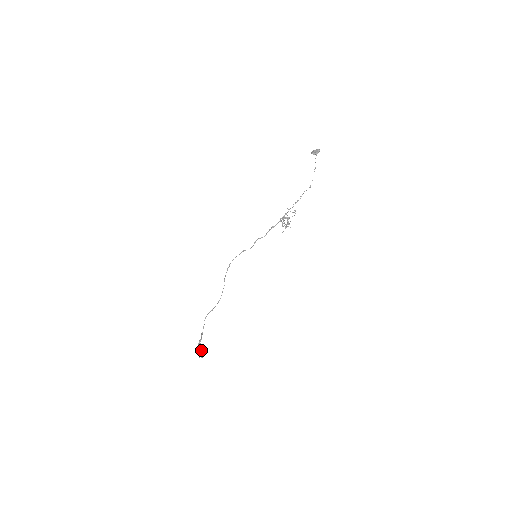
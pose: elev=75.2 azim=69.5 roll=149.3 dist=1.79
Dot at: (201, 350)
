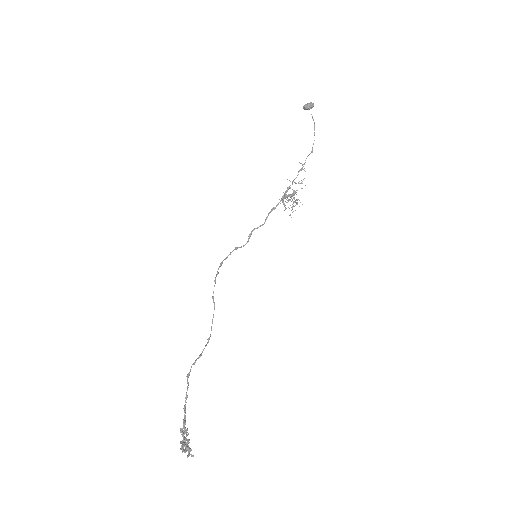
Dot at: (188, 441)
